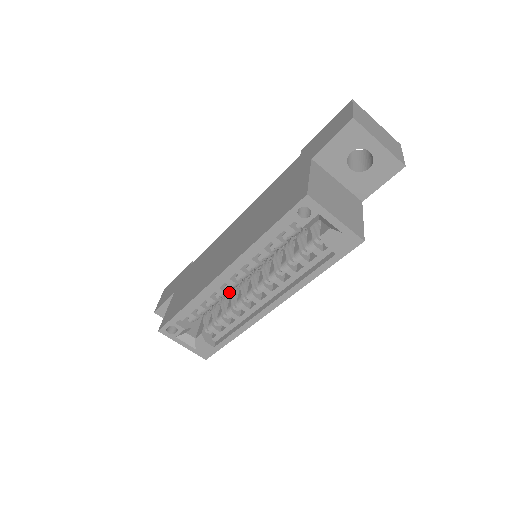
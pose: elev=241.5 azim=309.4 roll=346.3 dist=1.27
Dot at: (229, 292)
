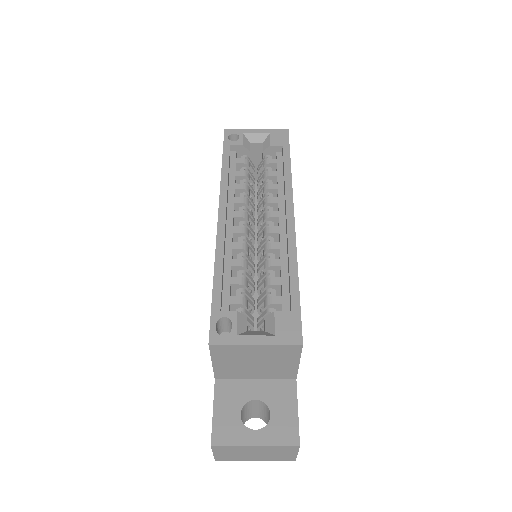
Dot at: (247, 245)
